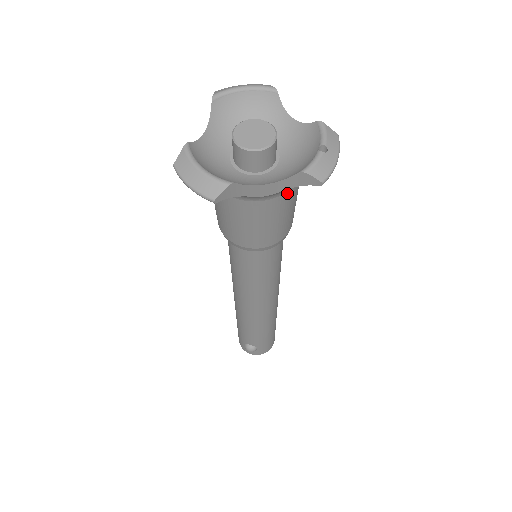
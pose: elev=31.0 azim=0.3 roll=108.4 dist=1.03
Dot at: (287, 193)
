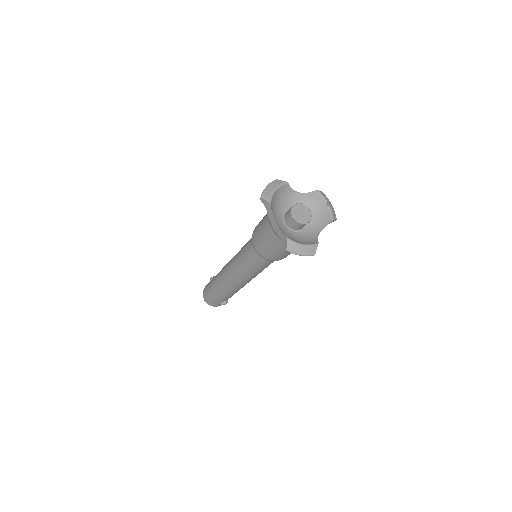
Dot at: occluded
